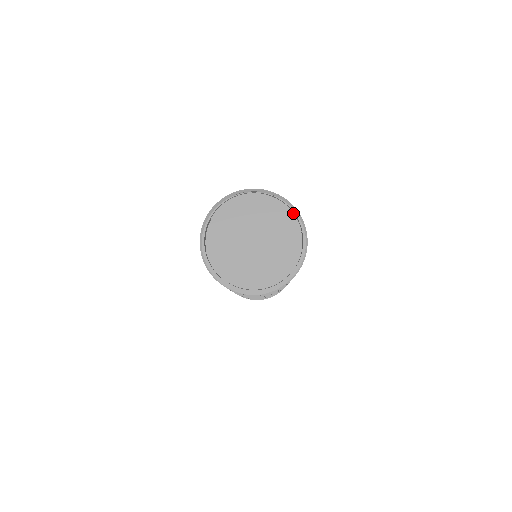
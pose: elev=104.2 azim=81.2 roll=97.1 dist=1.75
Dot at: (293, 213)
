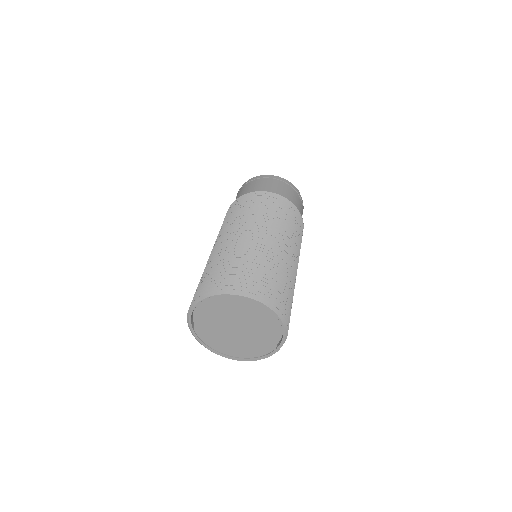
Dot at: (274, 315)
